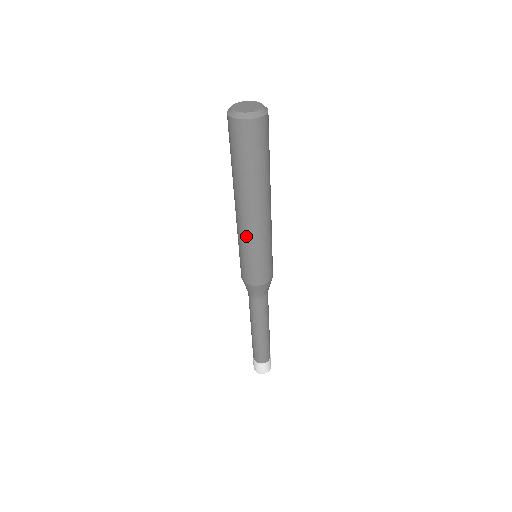
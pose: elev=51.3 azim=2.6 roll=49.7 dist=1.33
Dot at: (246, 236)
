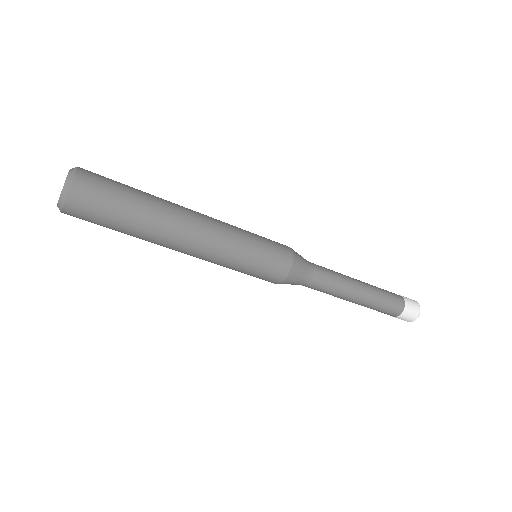
Dot at: (211, 262)
